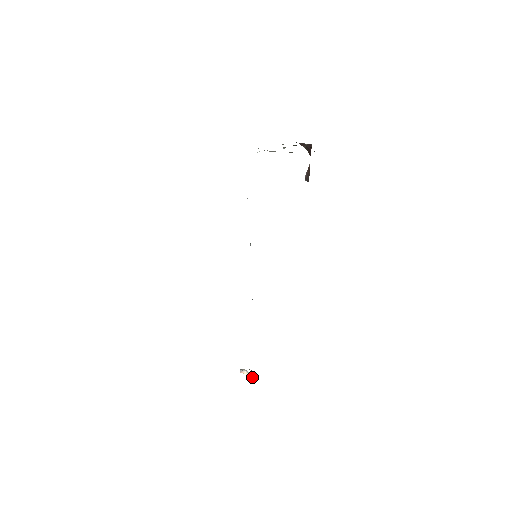
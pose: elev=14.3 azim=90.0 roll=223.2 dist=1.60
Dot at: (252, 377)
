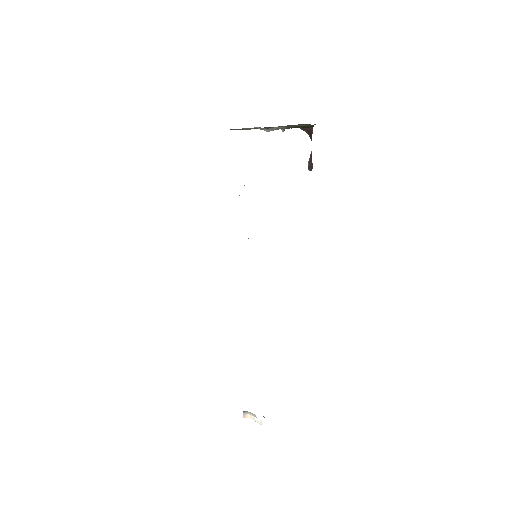
Dot at: (257, 420)
